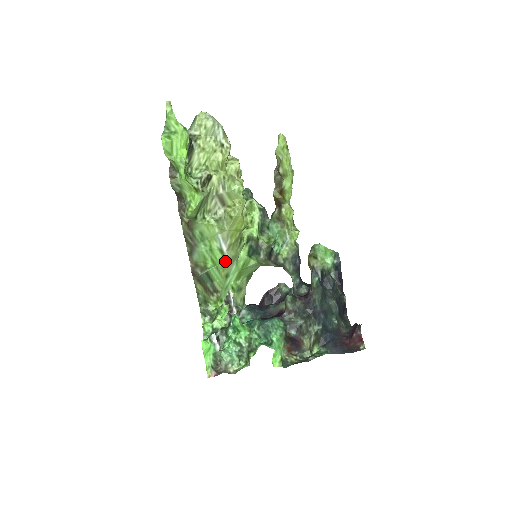
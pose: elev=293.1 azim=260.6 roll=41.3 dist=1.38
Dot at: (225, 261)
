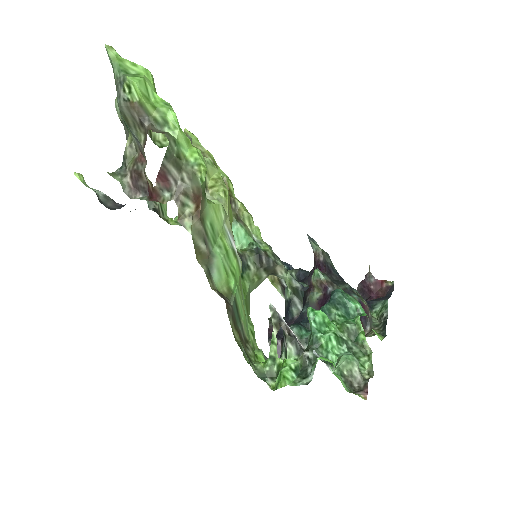
Dot at: (239, 274)
